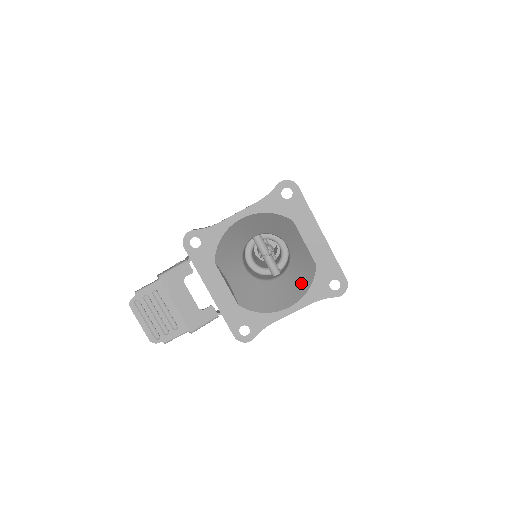
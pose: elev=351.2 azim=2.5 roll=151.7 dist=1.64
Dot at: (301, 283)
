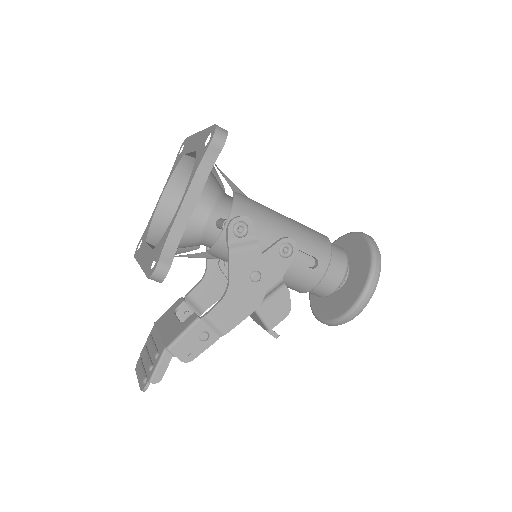
Dot at: occluded
